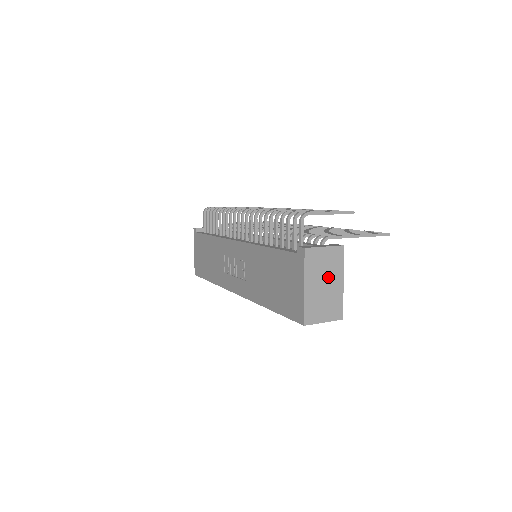
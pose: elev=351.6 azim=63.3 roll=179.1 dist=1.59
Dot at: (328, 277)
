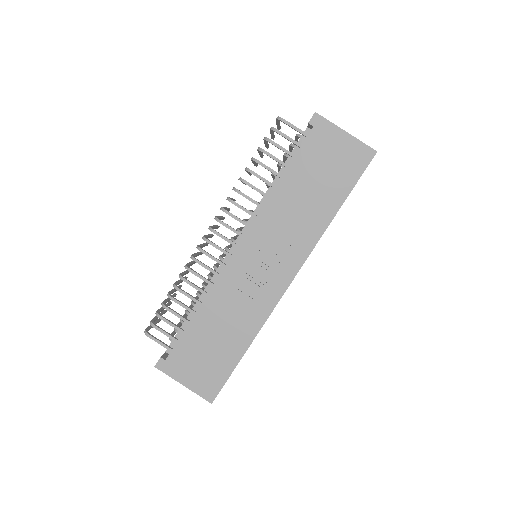
Dot at: occluded
